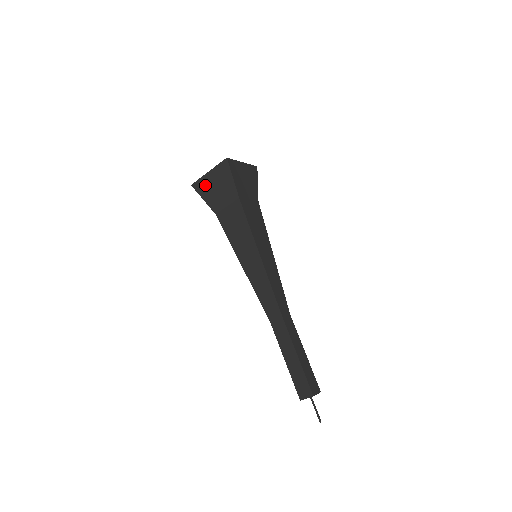
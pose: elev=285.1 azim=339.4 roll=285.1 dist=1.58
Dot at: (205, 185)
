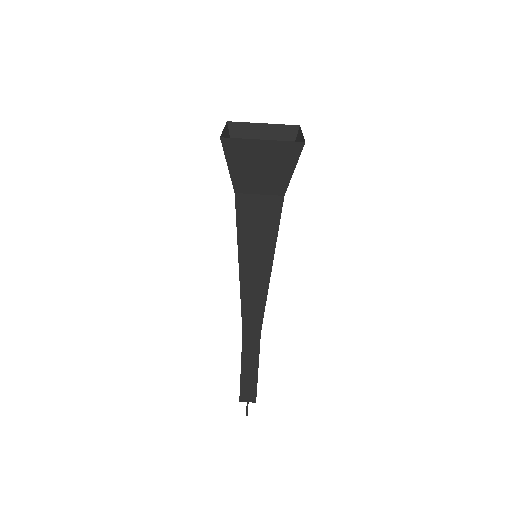
Dot at: (244, 152)
